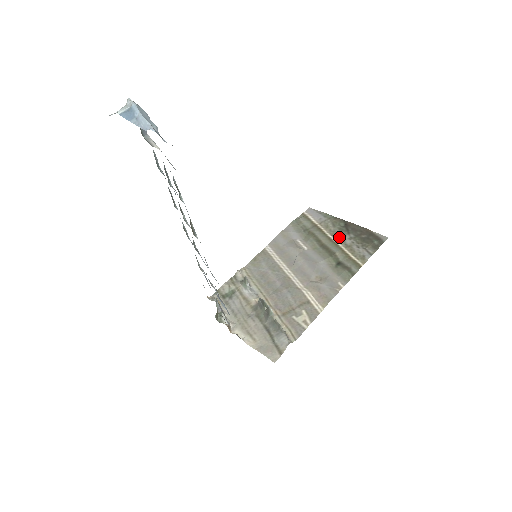
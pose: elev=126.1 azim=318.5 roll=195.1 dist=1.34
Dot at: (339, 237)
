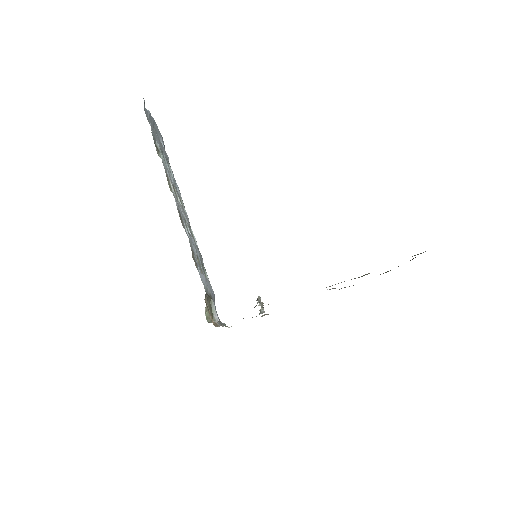
Dot at: occluded
